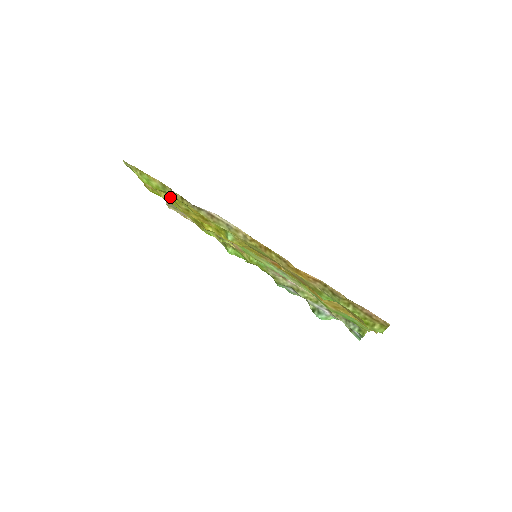
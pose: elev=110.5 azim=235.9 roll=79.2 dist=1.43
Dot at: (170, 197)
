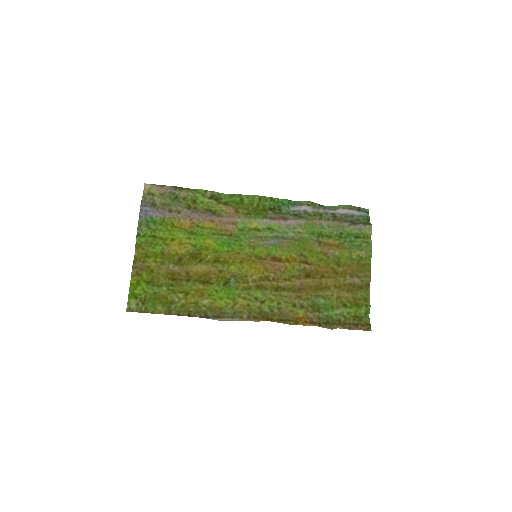
Dot at: (168, 278)
